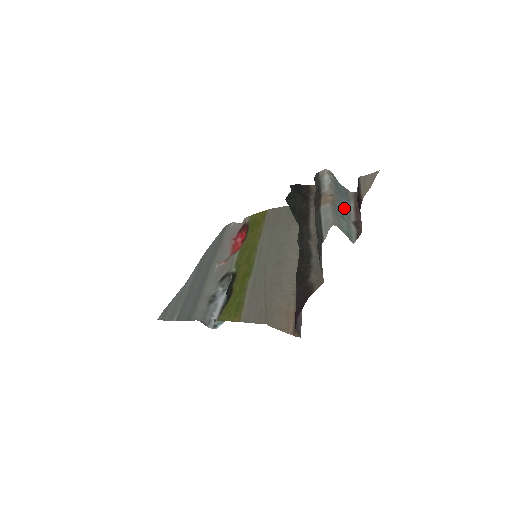
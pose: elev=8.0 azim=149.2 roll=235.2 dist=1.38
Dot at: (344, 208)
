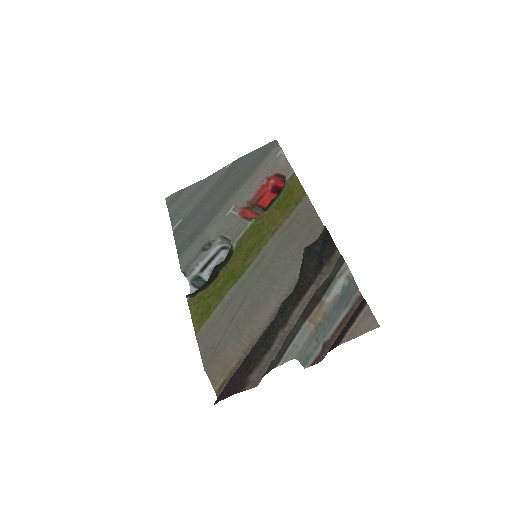
Dot at: (328, 326)
